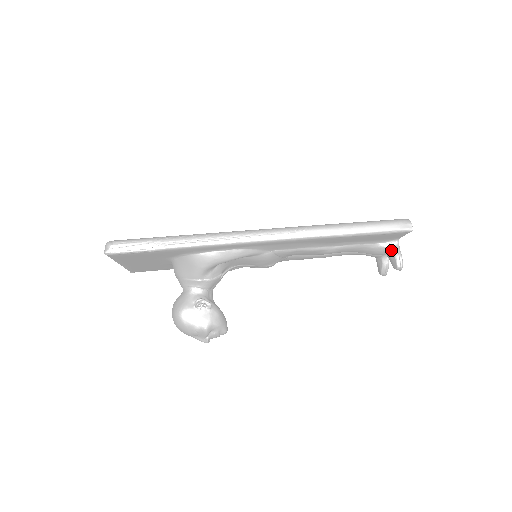
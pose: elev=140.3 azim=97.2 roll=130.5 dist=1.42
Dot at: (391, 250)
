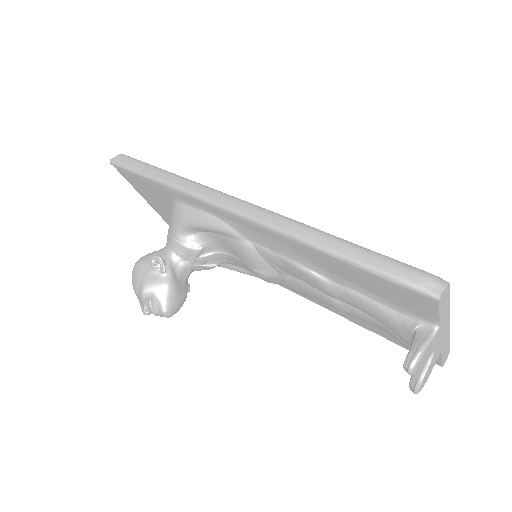
Dot at: (415, 334)
